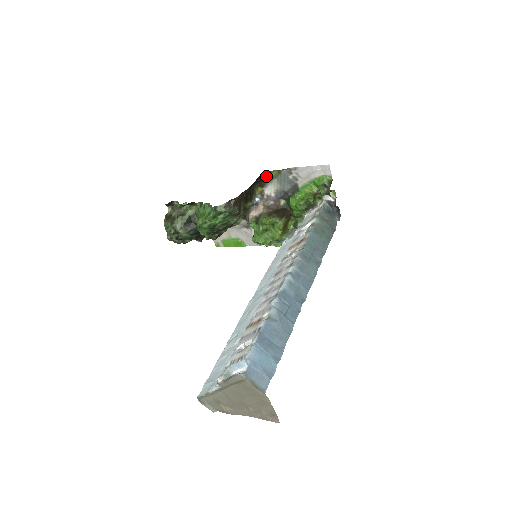
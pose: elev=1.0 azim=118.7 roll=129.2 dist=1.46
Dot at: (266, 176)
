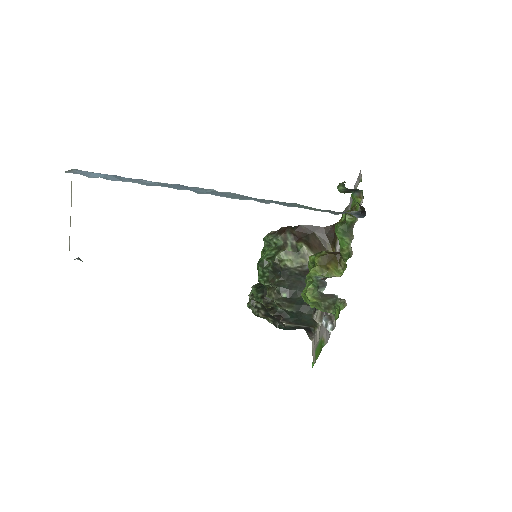
Dot at: occluded
